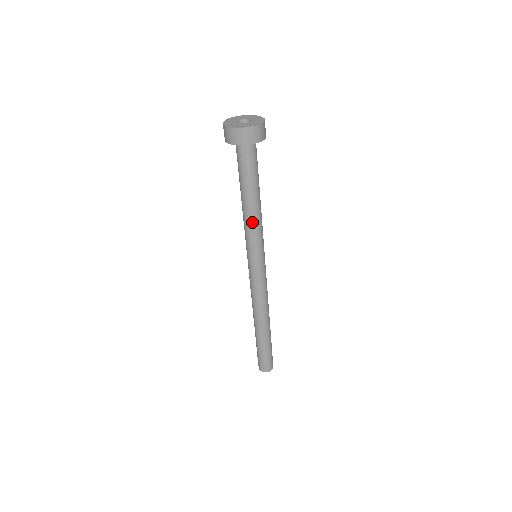
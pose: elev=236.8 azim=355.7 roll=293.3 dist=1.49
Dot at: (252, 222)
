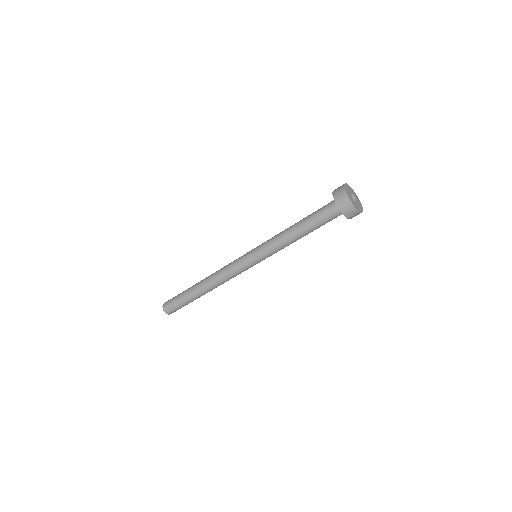
Dot at: (287, 245)
